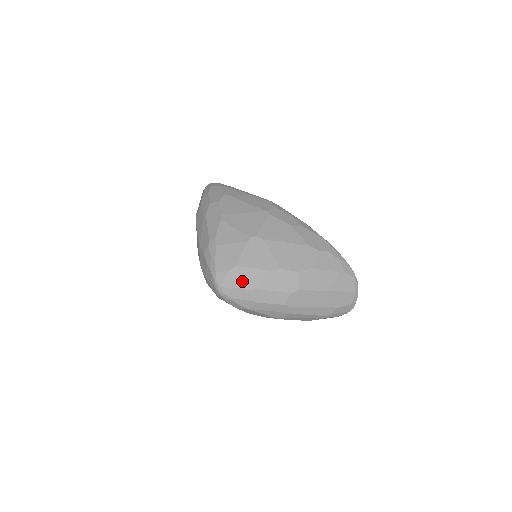
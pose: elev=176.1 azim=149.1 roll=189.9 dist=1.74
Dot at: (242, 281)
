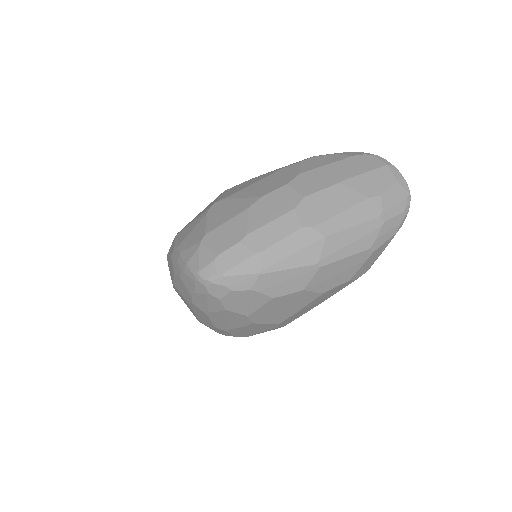
Dot at: (222, 242)
